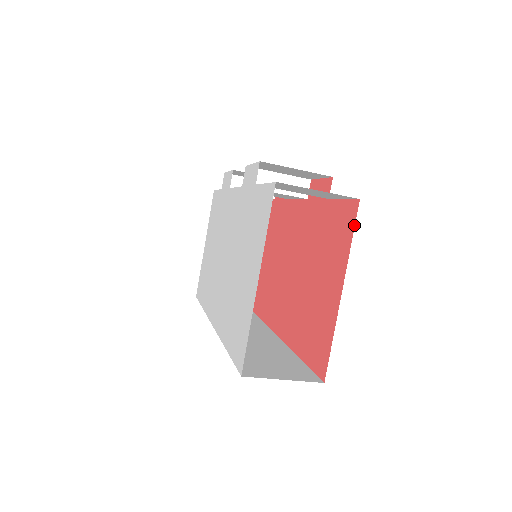
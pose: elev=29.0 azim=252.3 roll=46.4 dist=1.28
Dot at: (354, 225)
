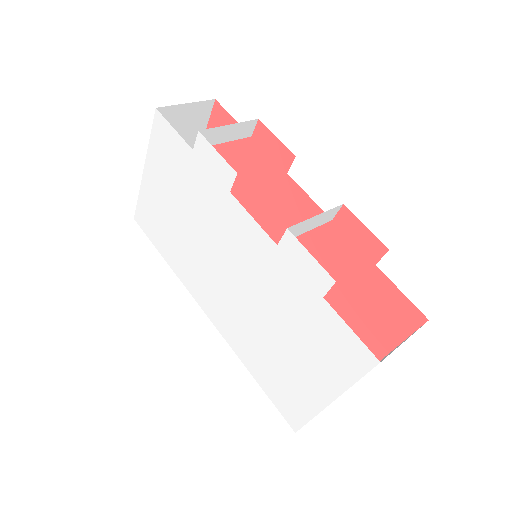
Dot at: (413, 332)
